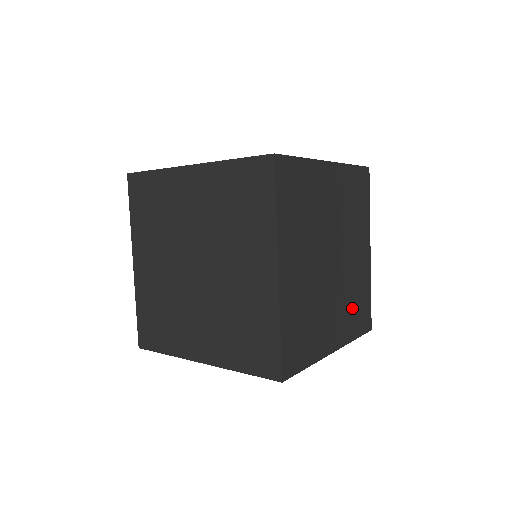
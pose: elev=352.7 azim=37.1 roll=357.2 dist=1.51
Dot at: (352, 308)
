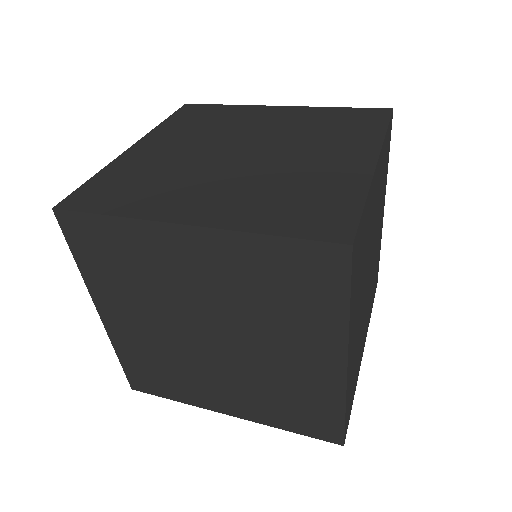
Dot at: (354, 365)
